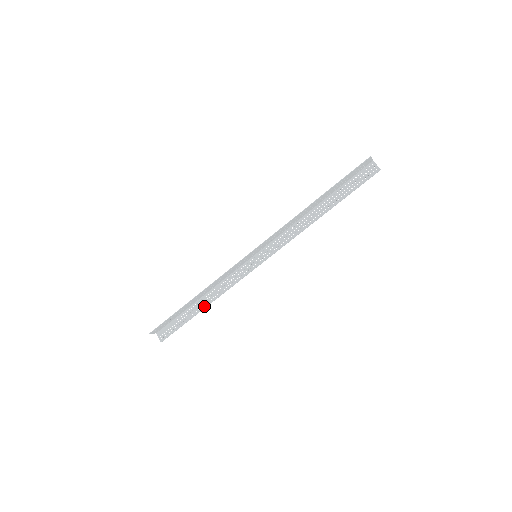
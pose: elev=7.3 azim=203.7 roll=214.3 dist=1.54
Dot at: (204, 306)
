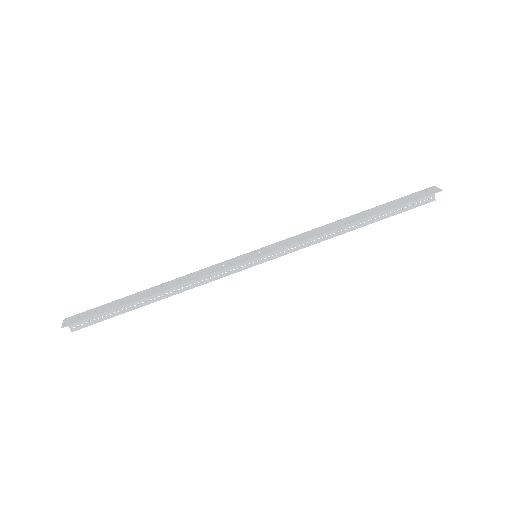
Dot at: (158, 299)
